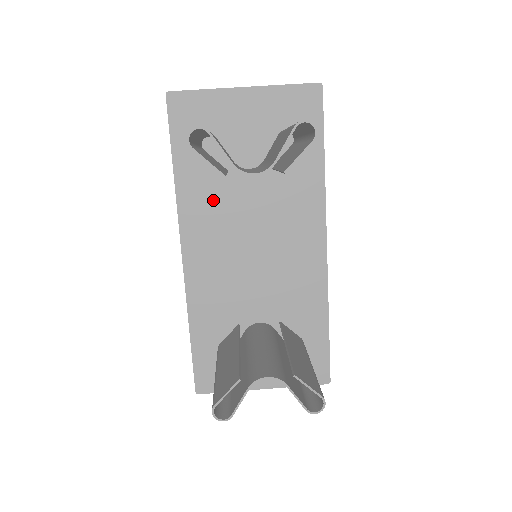
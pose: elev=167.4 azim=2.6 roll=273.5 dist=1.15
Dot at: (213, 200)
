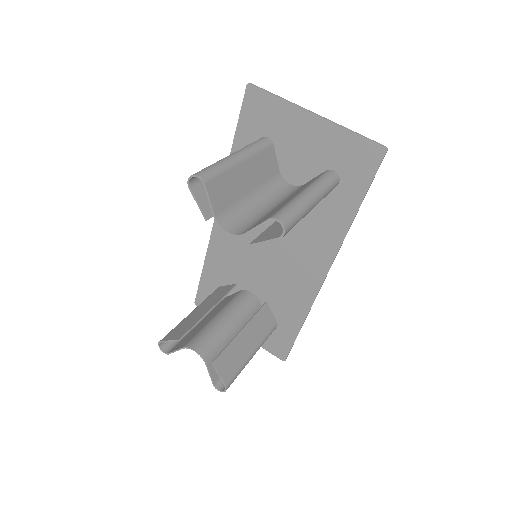
Dot at: occluded
